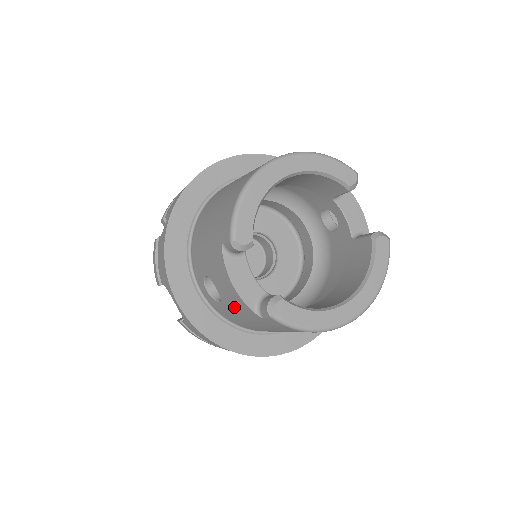
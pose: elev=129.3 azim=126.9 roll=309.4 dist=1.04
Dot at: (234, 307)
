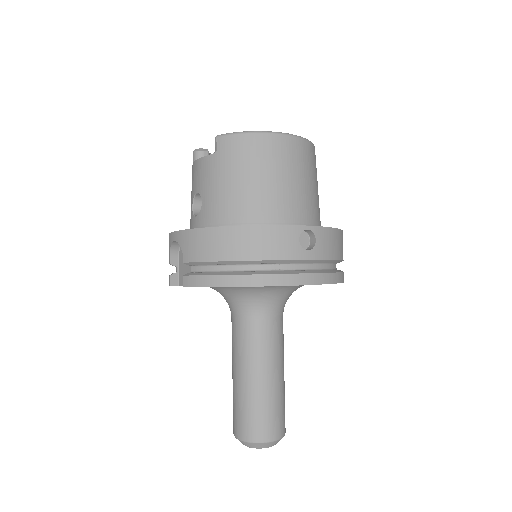
Dot at: (206, 181)
